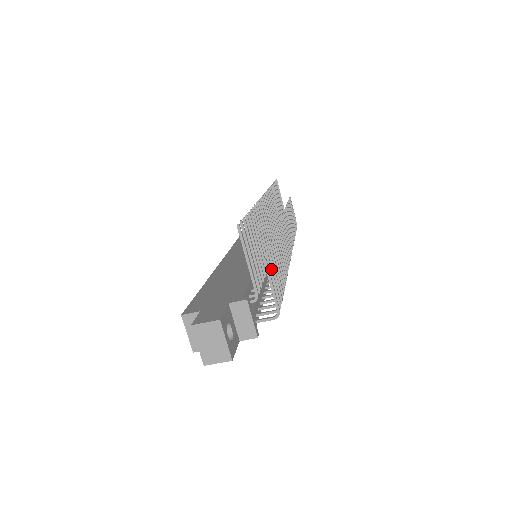
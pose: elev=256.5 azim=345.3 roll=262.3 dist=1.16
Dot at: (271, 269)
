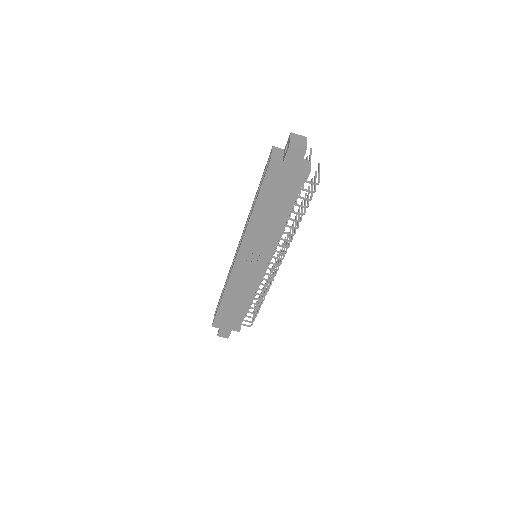
Dot at: (316, 176)
